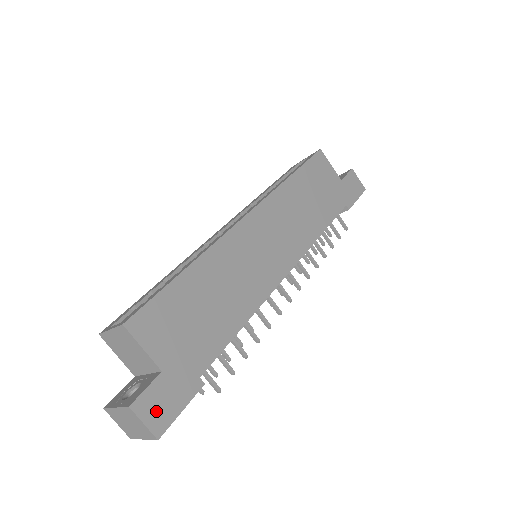
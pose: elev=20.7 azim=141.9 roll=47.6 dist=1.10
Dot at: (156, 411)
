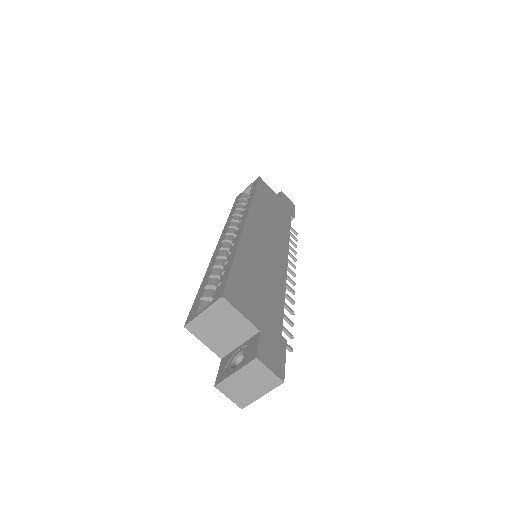
Dot at: (272, 361)
